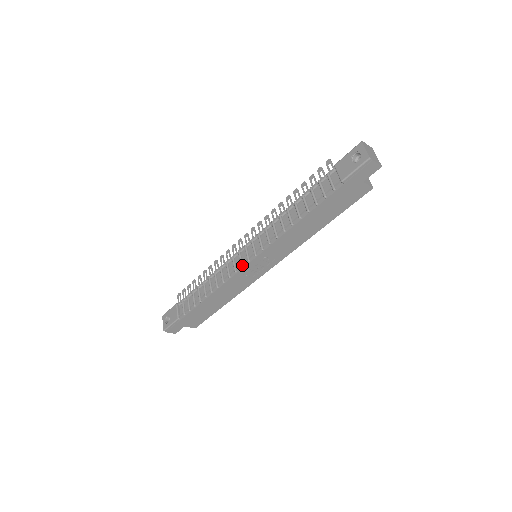
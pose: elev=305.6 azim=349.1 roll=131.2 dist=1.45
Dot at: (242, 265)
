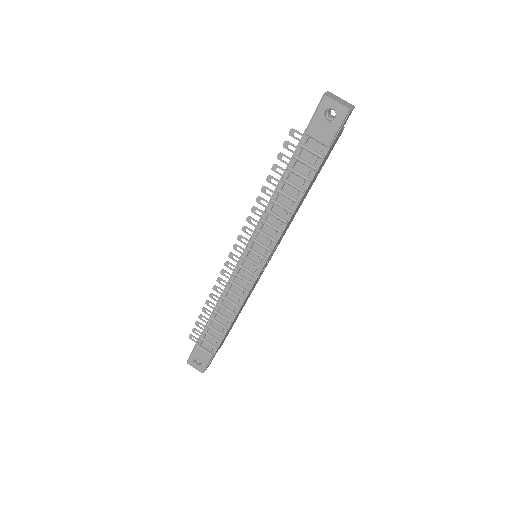
Dot at: (256, 275)
